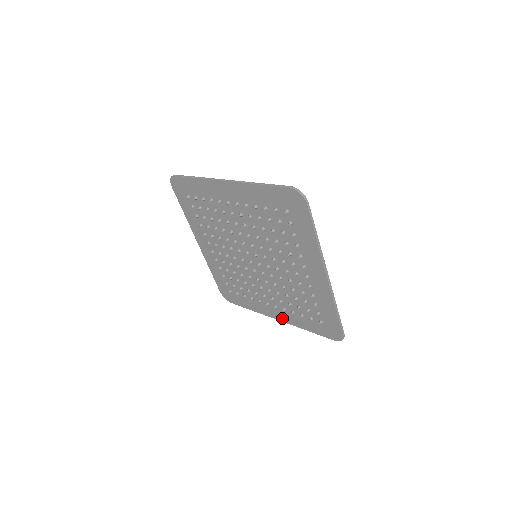
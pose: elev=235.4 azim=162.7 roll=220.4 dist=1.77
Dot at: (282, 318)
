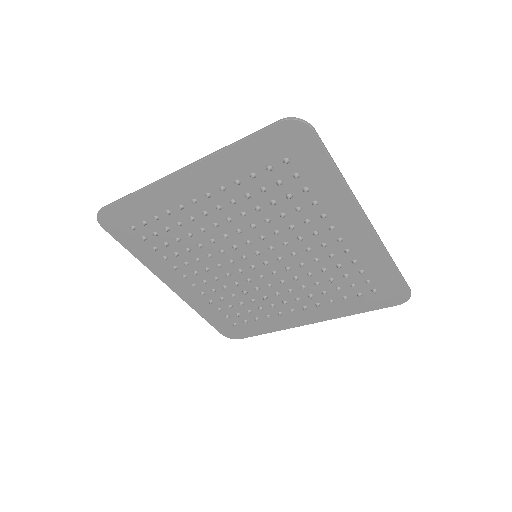
Dot at: (317, 318)
